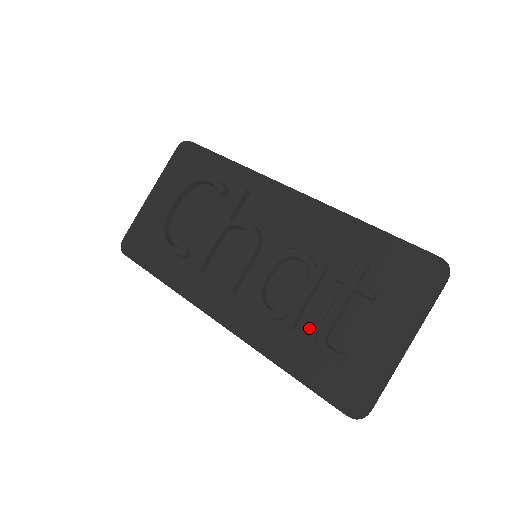
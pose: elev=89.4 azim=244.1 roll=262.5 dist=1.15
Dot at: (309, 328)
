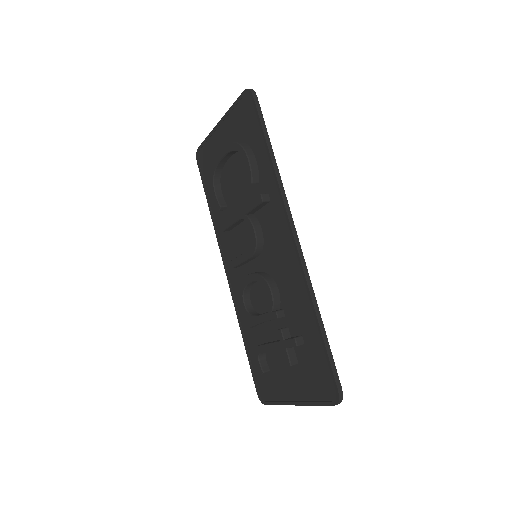
Dot at: (261, 335)
